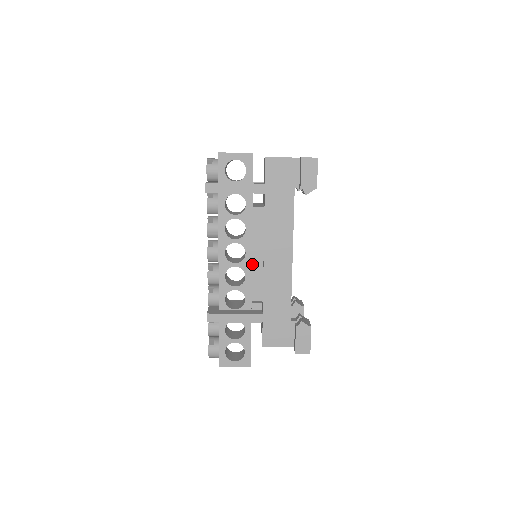
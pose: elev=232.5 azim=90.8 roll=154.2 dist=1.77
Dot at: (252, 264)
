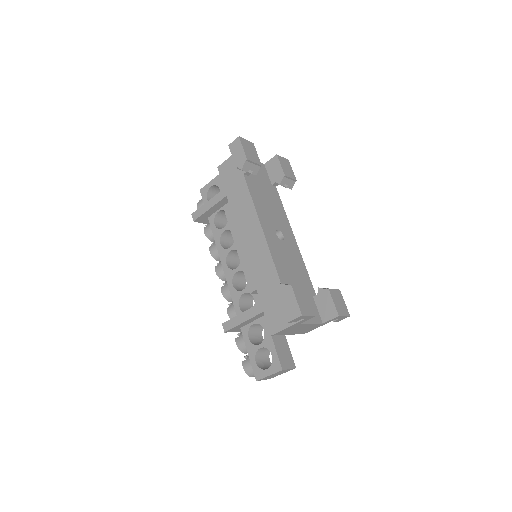
Dot at: (239, 258)
